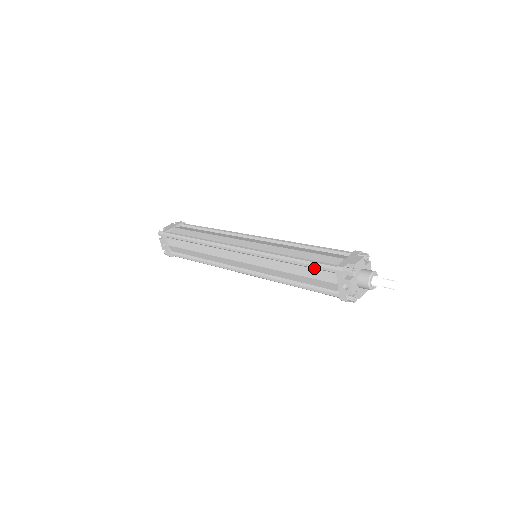
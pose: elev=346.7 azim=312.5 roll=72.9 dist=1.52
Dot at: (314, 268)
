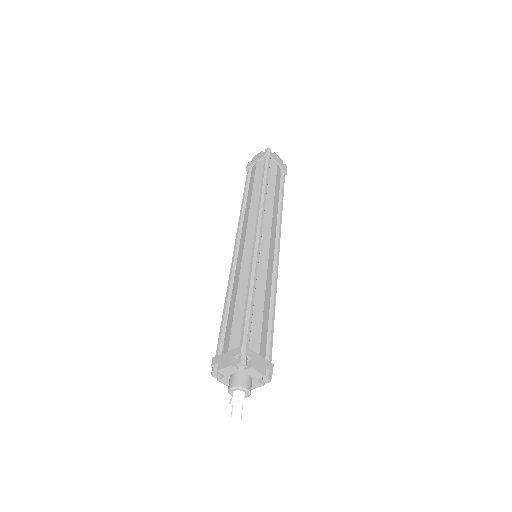
Dot at: occluded
